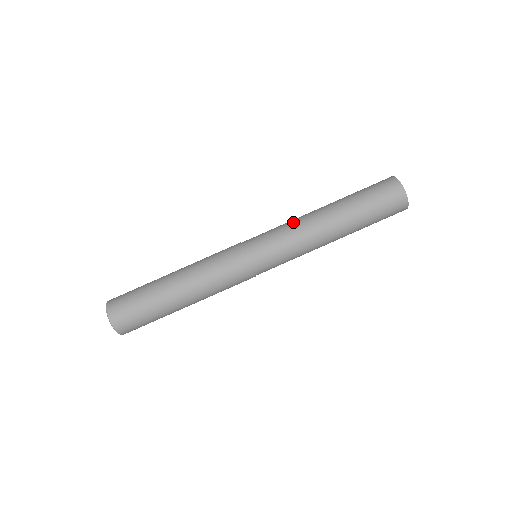
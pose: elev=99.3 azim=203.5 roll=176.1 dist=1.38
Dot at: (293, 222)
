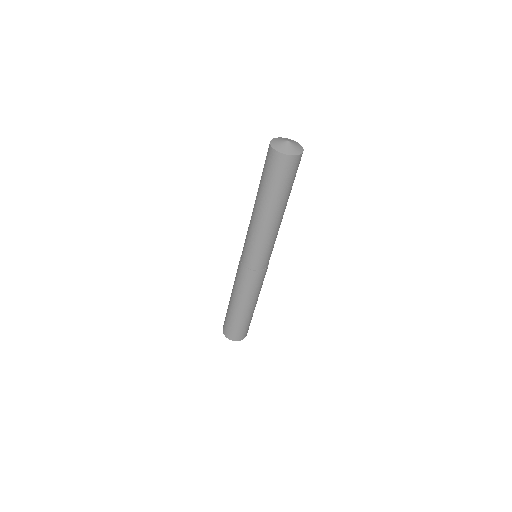
Dot at: (252, 232)
